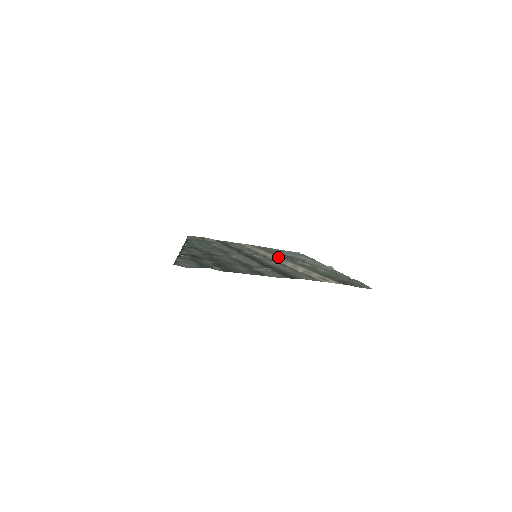
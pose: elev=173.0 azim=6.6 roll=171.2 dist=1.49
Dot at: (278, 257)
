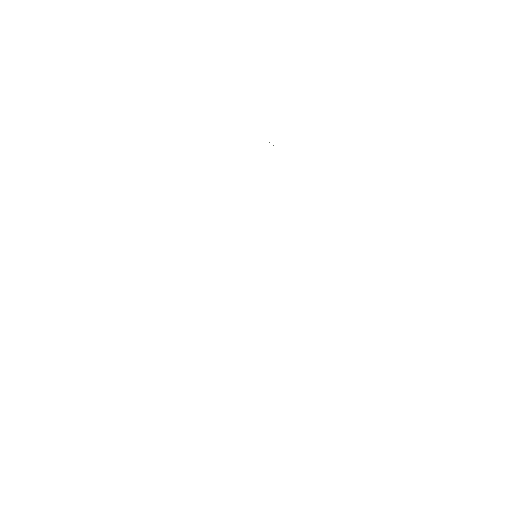
Dot at: occluded
